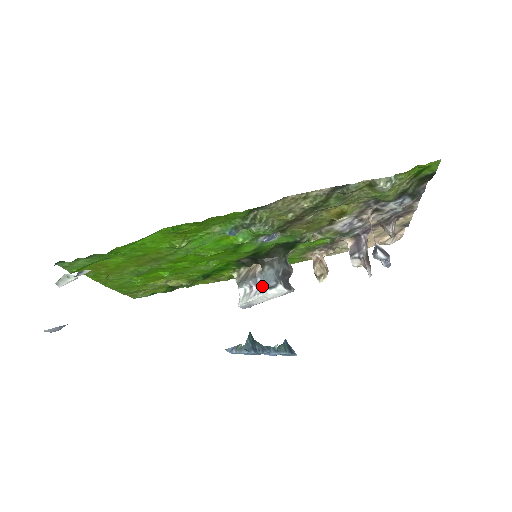
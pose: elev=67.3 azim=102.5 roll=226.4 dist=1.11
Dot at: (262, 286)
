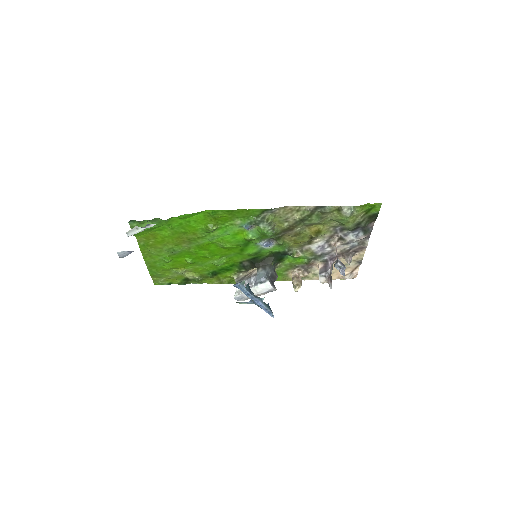
Dot at: occluded
